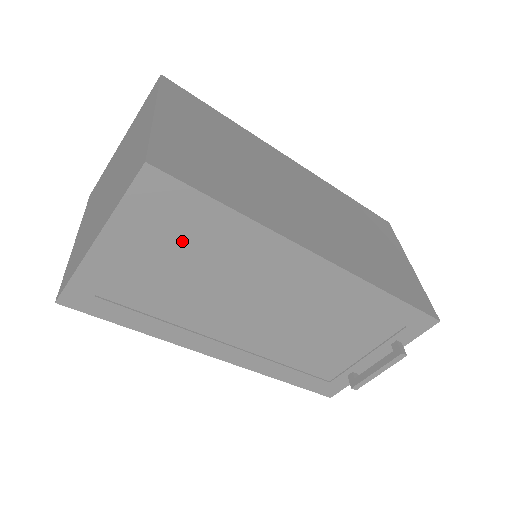
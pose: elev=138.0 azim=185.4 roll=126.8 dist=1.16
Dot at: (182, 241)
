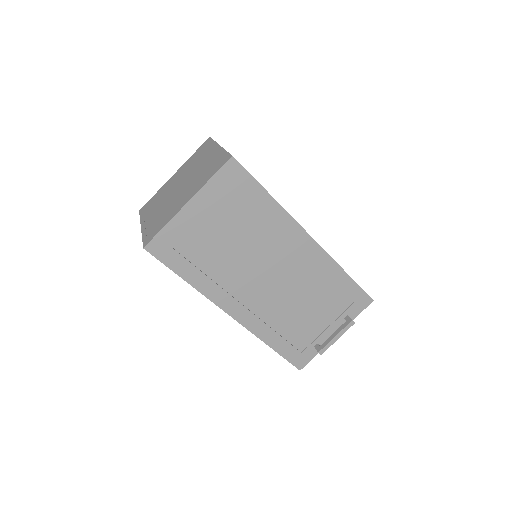
Dot at: (236, 212)
